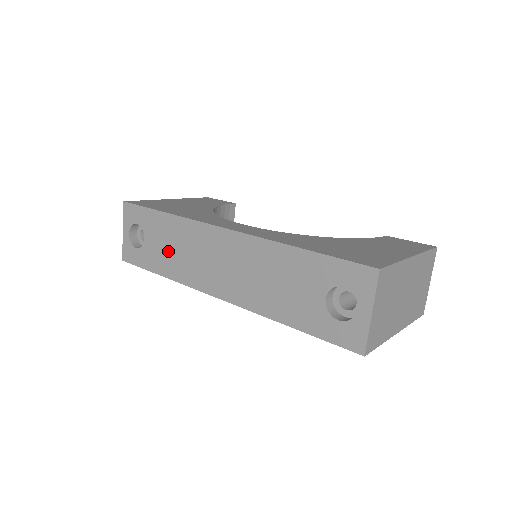
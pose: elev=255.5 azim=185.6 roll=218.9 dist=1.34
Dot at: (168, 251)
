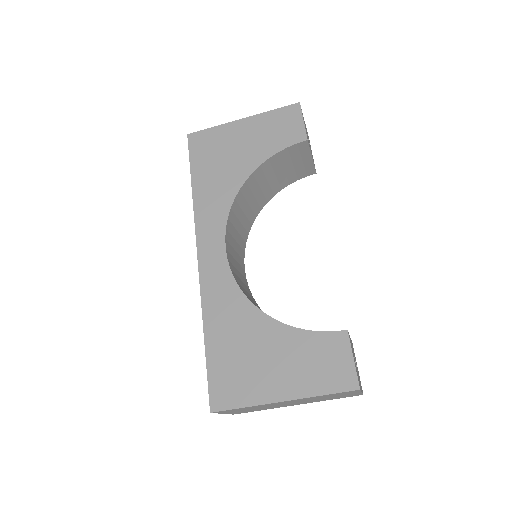
Dot at: occluded
